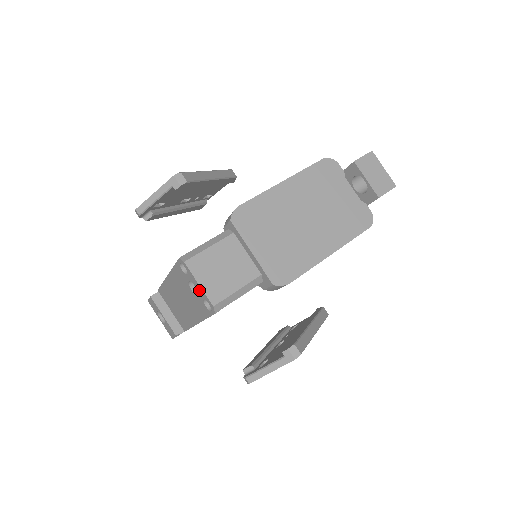
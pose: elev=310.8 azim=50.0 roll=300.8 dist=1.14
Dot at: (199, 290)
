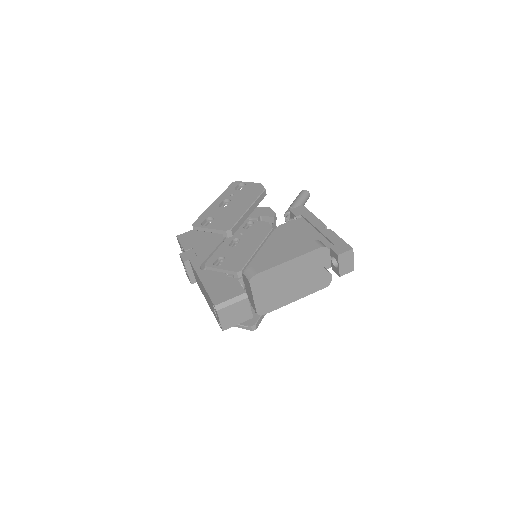
Dot at: occluded
